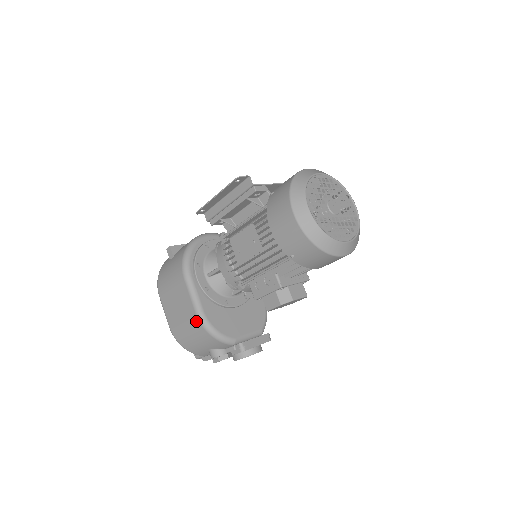
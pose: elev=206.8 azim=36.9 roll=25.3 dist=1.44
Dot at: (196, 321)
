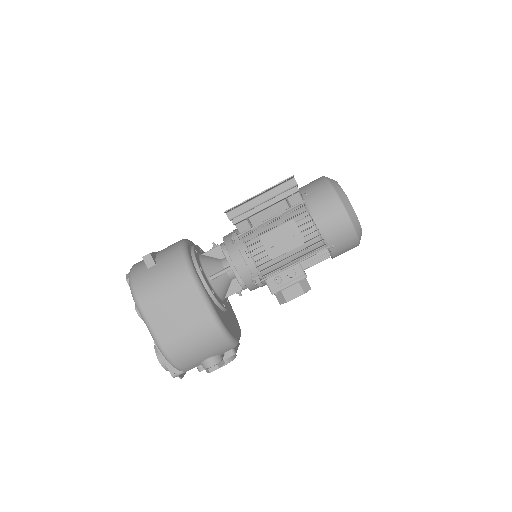
Dot at: (210, 326)
